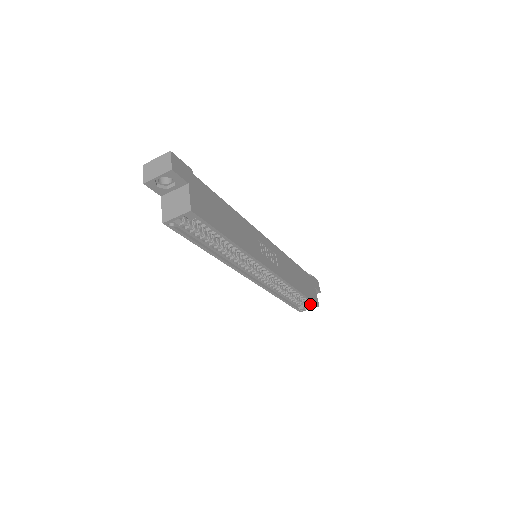
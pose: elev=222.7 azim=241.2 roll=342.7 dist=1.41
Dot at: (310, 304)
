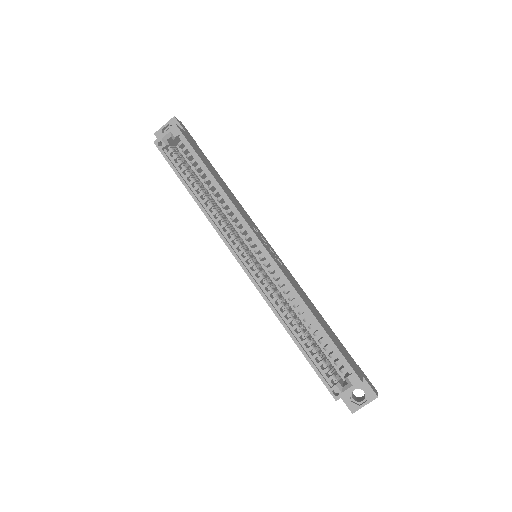
Dot at: (347, 376)
